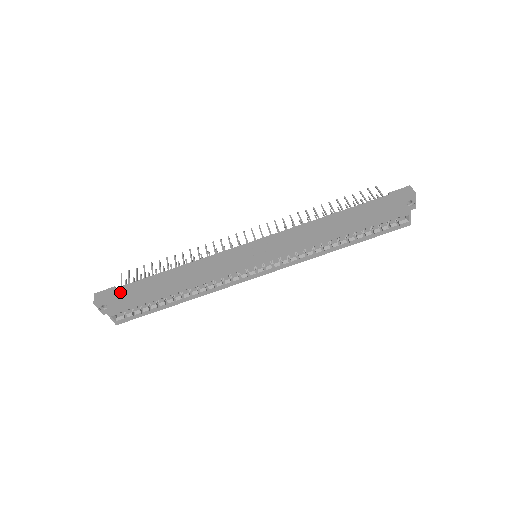
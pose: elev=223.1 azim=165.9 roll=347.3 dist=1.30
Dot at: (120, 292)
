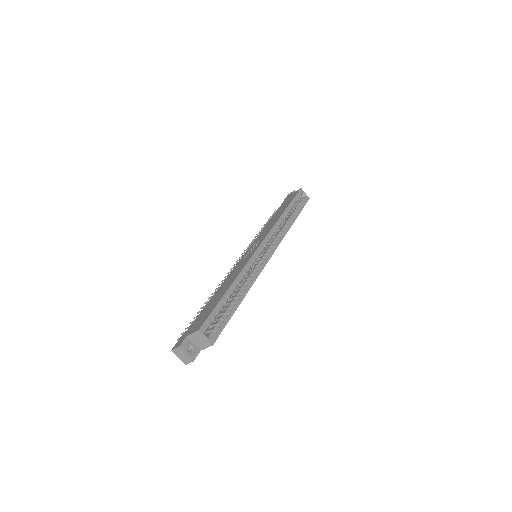
Dot at: (192, 327)
